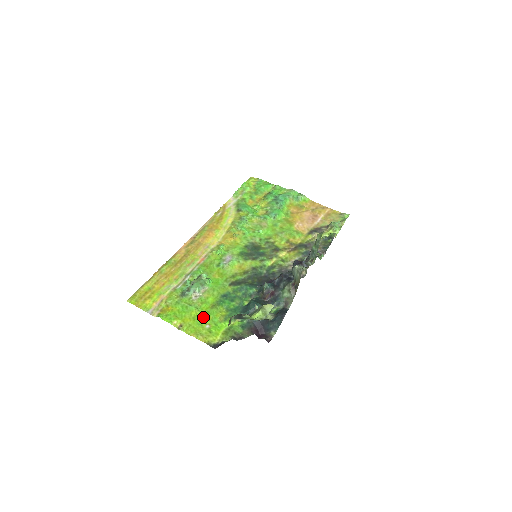
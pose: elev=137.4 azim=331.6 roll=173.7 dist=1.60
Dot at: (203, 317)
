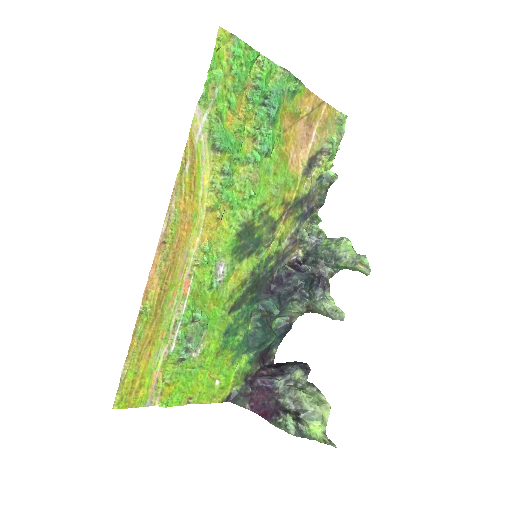
Dot at: (210, 373)
